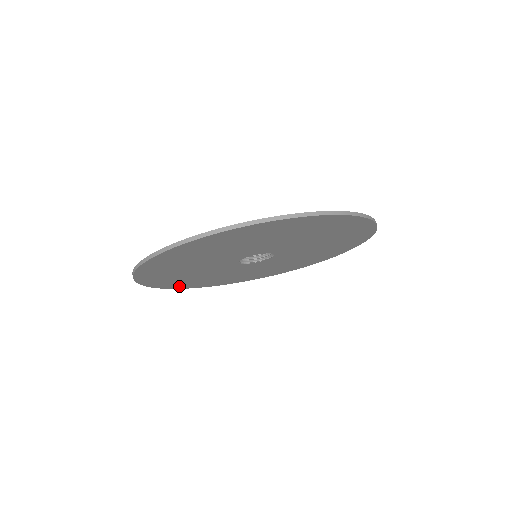
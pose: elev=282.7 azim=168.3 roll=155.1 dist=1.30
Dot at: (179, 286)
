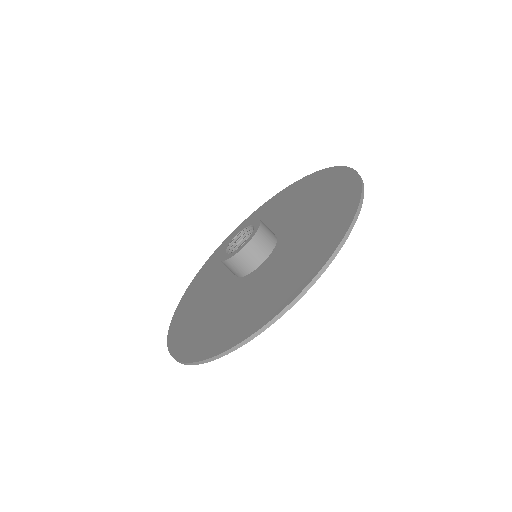
Dot at: occluded
